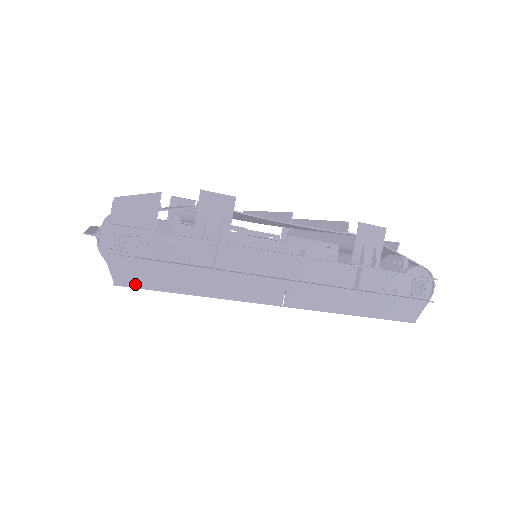
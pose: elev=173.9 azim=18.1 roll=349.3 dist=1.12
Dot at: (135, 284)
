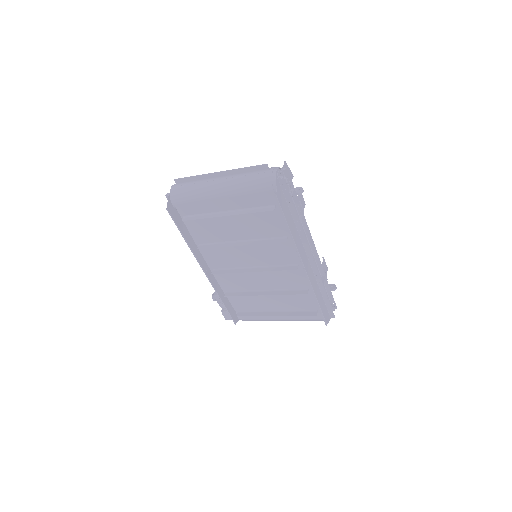
Dot at: (280, 202)
